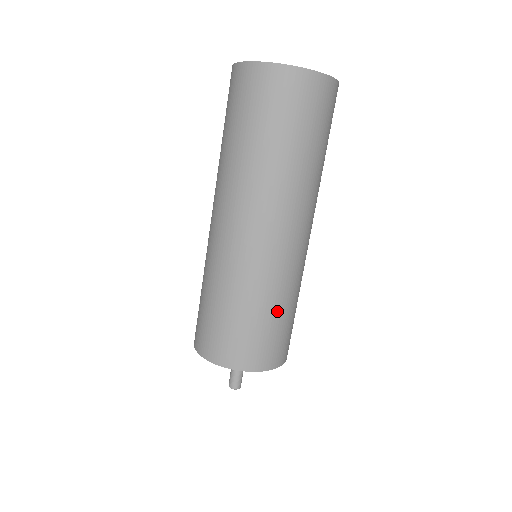
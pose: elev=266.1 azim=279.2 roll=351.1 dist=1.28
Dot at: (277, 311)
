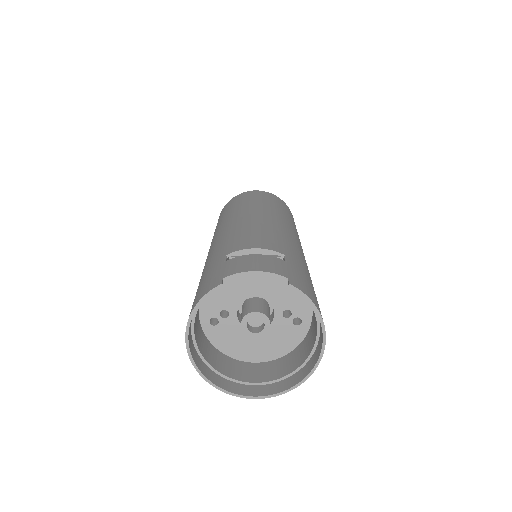
Dot at: occluded
